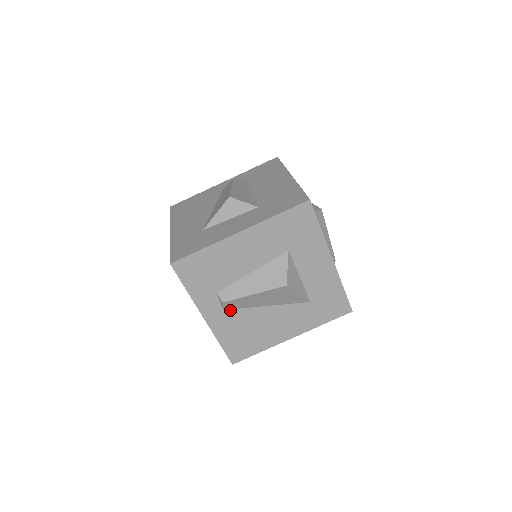
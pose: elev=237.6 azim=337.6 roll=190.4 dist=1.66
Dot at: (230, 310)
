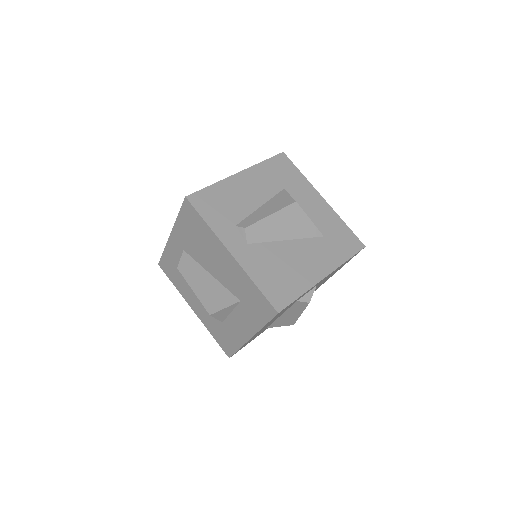
Dot at: (254, 244)
